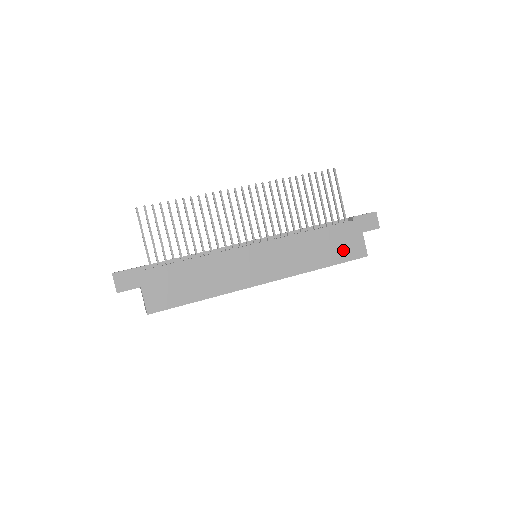
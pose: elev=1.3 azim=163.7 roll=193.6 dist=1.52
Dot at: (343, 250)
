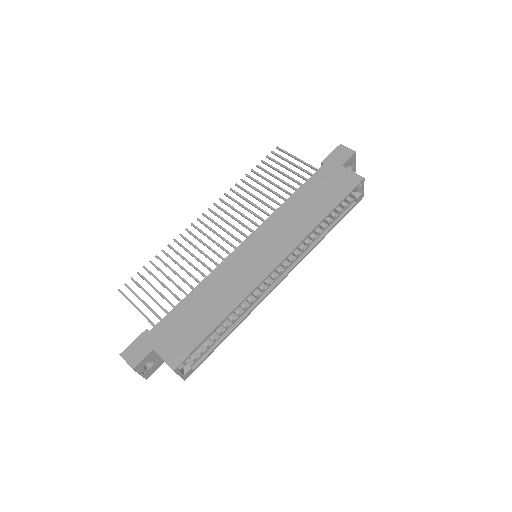
Dot at: (334, 190)
